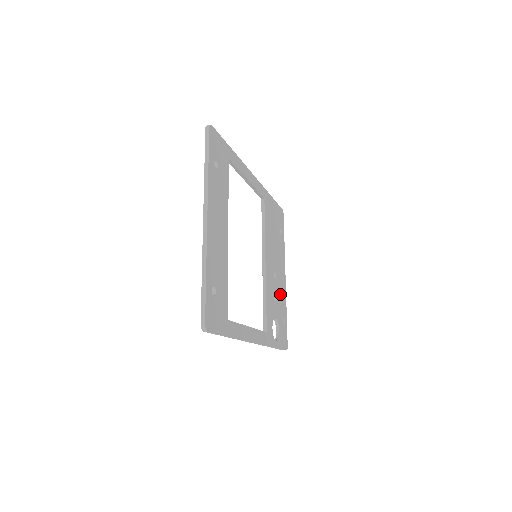
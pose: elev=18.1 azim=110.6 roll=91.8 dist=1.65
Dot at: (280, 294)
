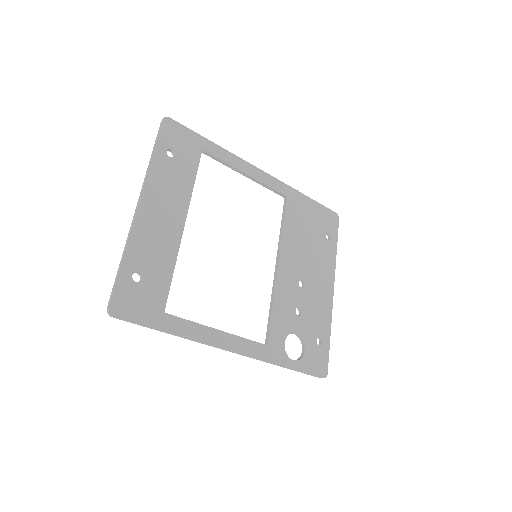
Dot at: (315, 307)
